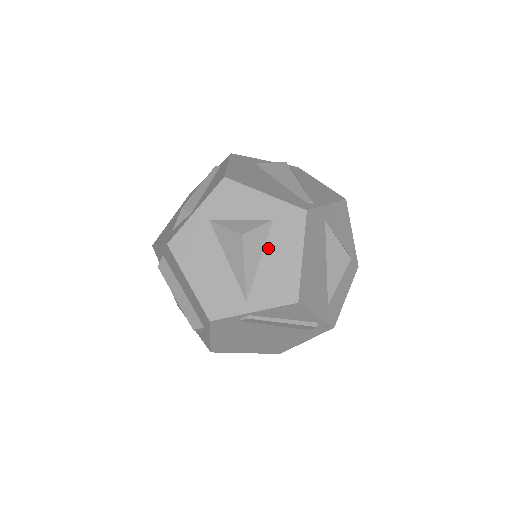
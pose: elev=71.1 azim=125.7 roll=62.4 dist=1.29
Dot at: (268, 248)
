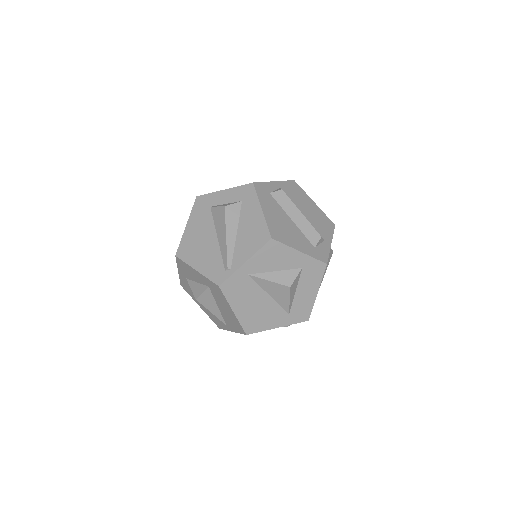
Dot at: (217, 302)
